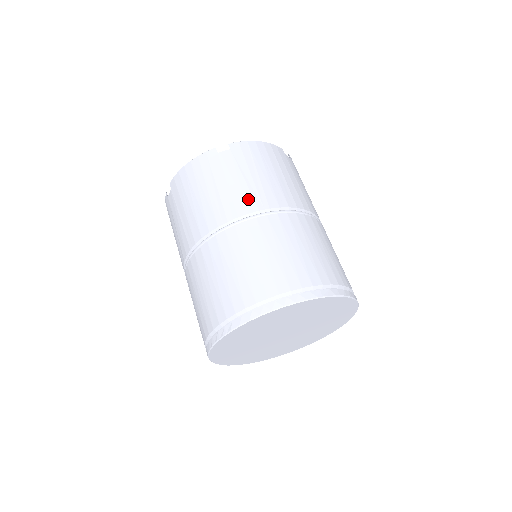
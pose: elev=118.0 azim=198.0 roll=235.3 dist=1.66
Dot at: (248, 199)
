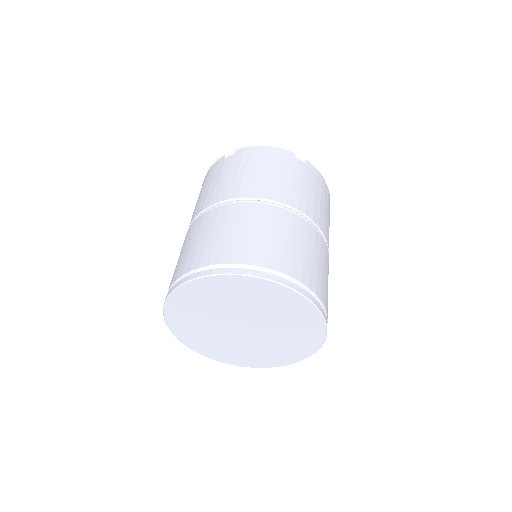
Dot at: (223, 191)
